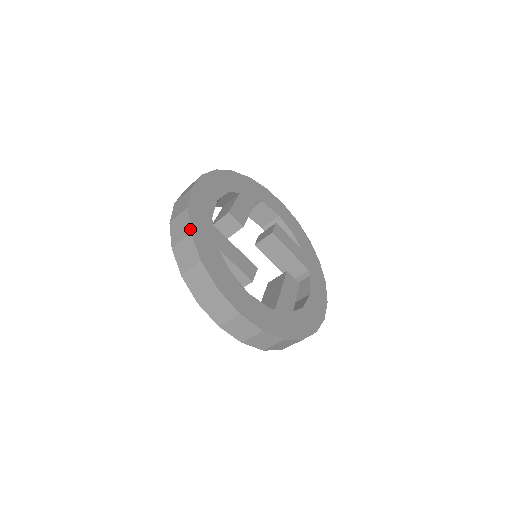
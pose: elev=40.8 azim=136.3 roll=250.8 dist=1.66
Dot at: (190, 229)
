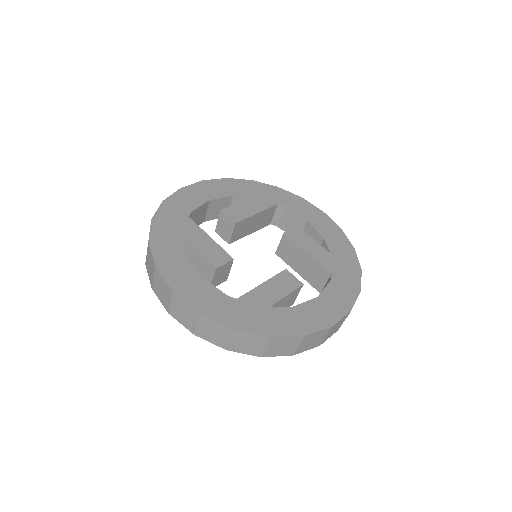
Dot at: (153, 217)
